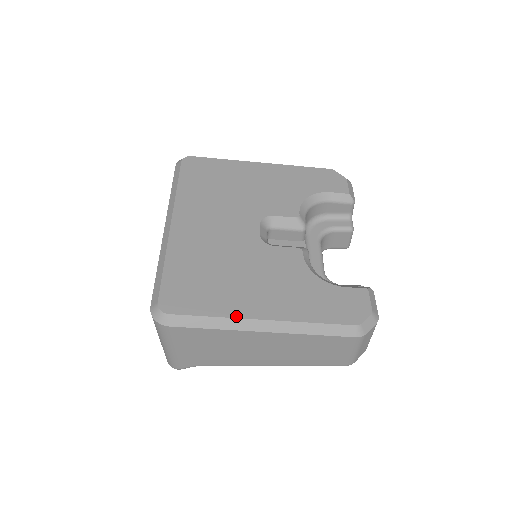
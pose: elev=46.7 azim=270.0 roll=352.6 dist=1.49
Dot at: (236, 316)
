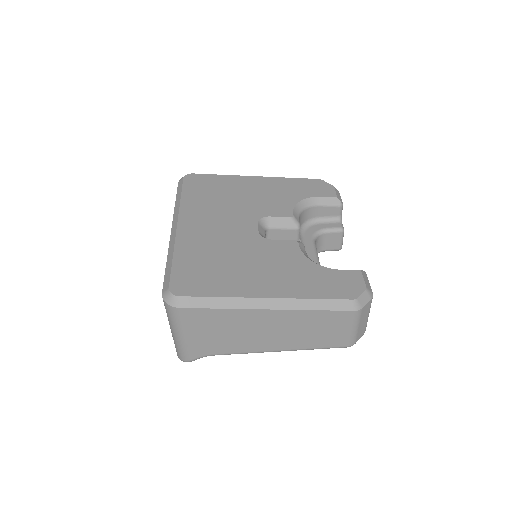
Dot at: (241, 296)
